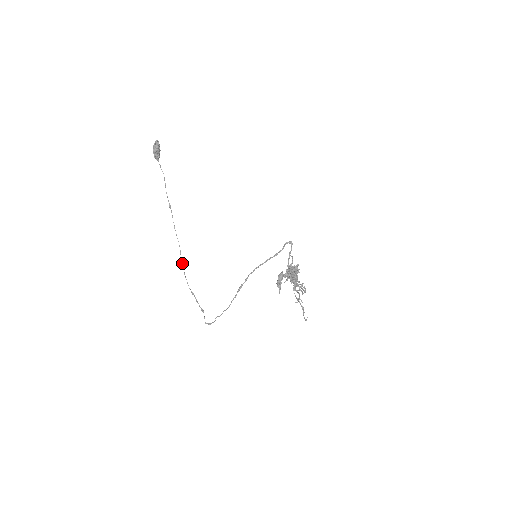
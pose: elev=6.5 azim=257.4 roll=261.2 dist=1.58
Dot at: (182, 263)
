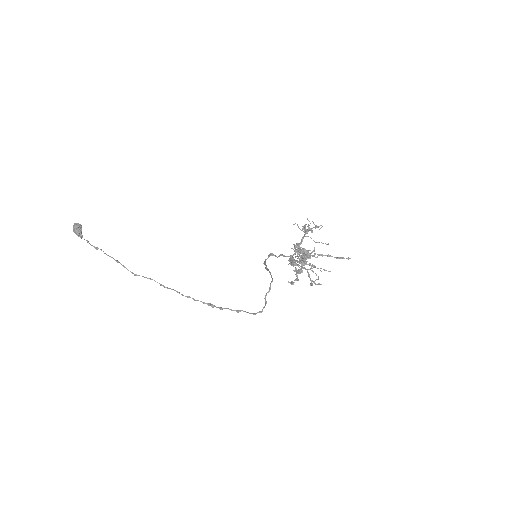
Dot at: (172, 289)
